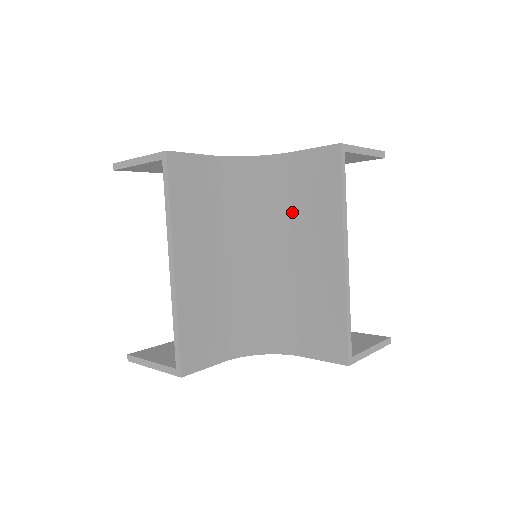
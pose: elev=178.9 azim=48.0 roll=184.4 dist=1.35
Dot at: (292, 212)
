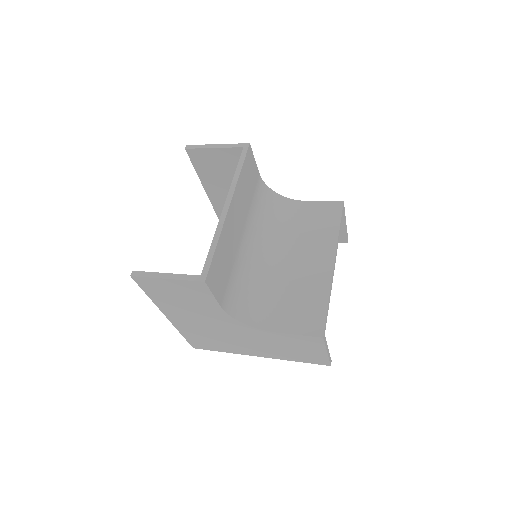
Dot at: (296, 233)
